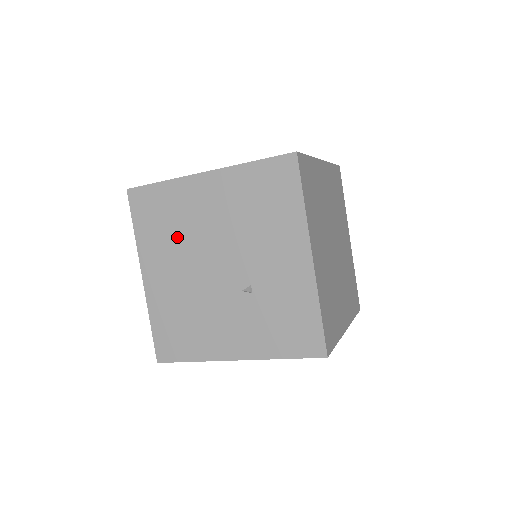
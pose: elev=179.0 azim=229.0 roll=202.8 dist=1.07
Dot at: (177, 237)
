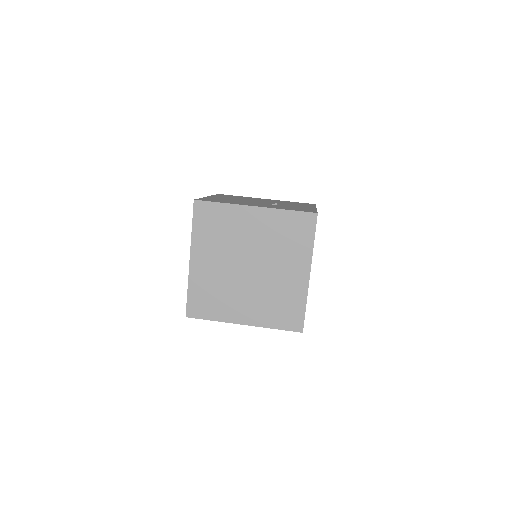
Dot at: (240, 198)
